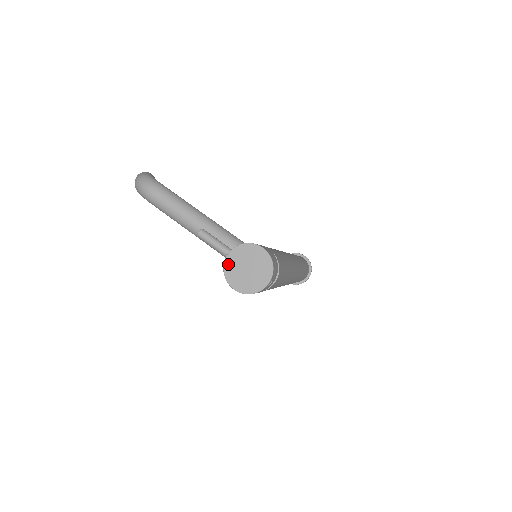
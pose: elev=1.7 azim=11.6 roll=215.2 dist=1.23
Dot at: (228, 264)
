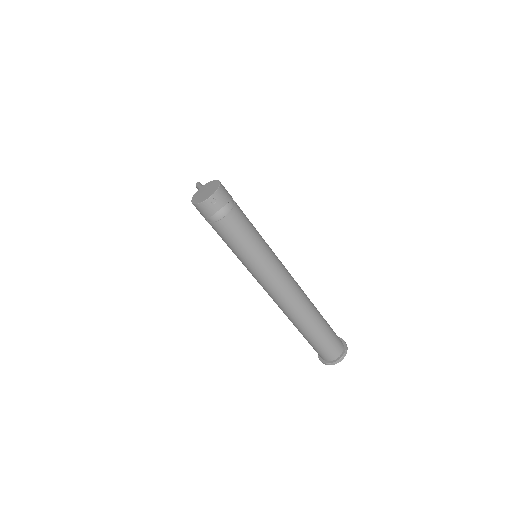
Dot at: (198, 192)
